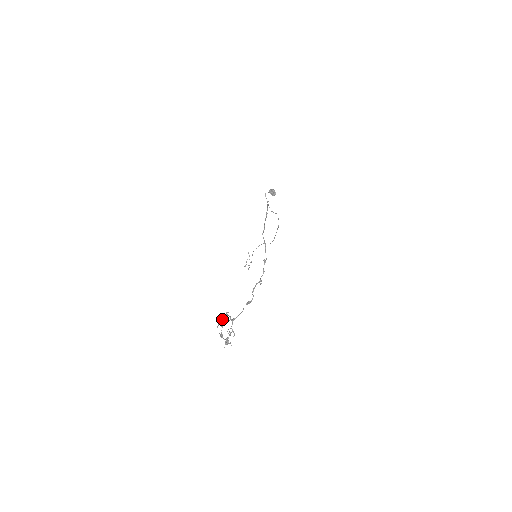
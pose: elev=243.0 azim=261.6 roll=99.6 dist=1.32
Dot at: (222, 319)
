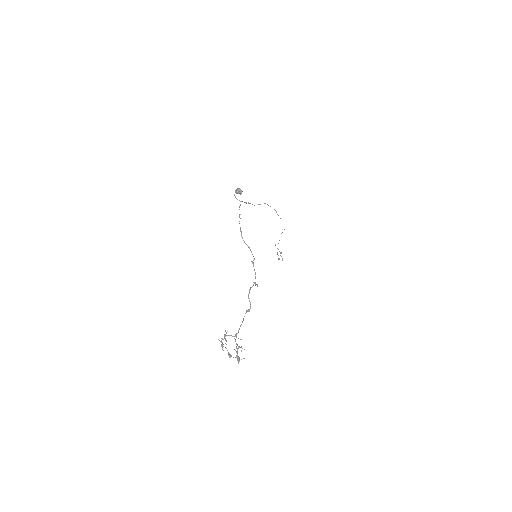
Dot at: (225, 340)
